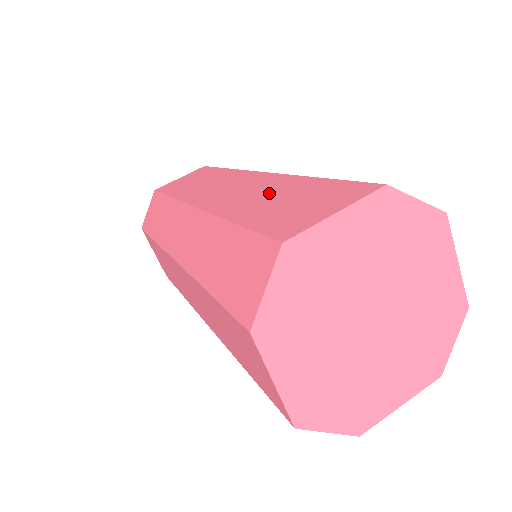
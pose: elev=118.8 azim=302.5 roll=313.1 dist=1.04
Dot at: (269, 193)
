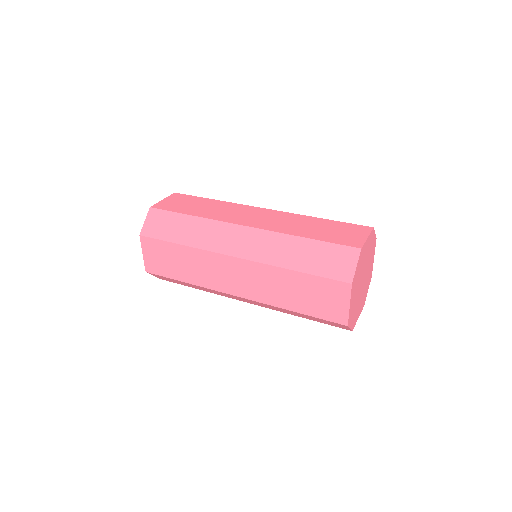
Dot at: (305, 224)
